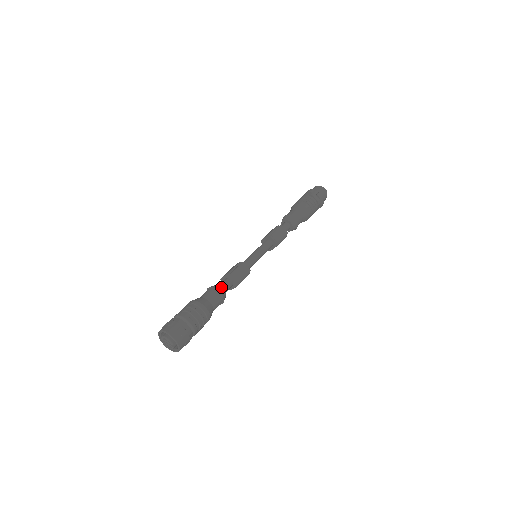
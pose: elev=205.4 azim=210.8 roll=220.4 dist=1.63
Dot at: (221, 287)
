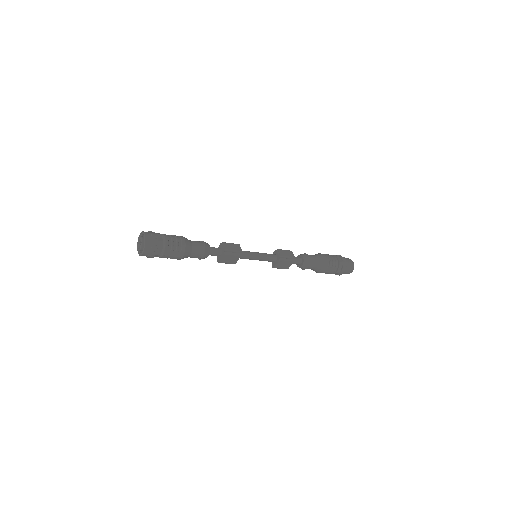
Dot at: occluded
